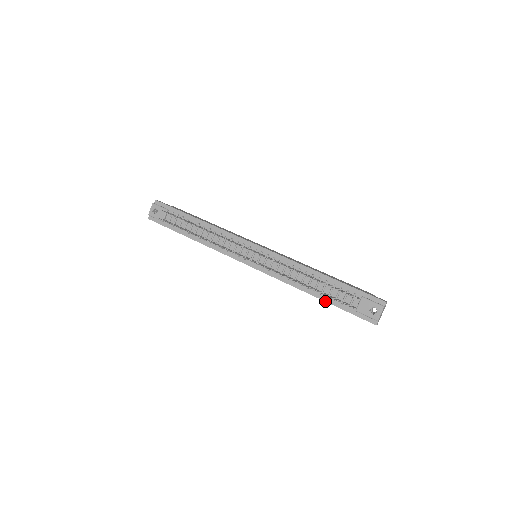
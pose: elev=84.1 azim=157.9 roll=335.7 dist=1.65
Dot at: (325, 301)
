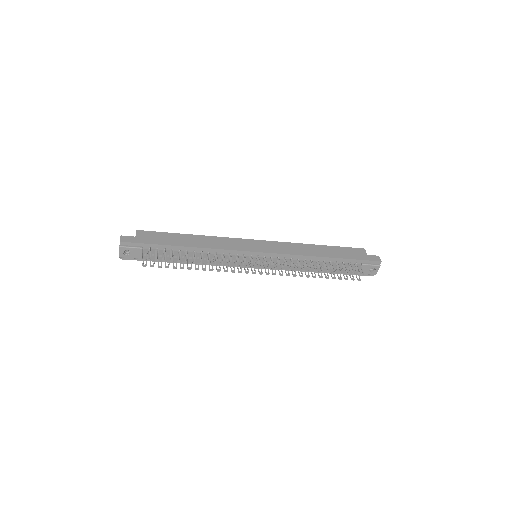
Dot at: occluded
